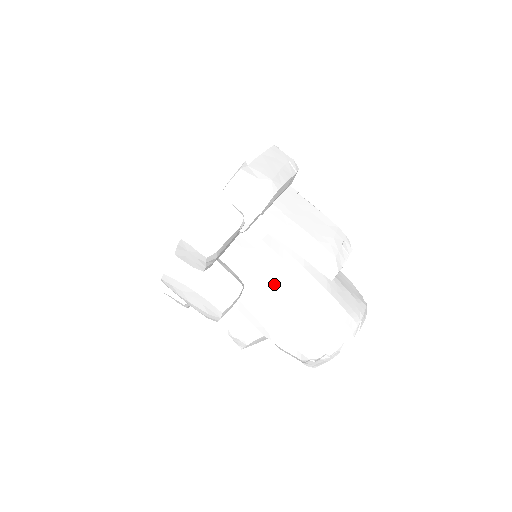
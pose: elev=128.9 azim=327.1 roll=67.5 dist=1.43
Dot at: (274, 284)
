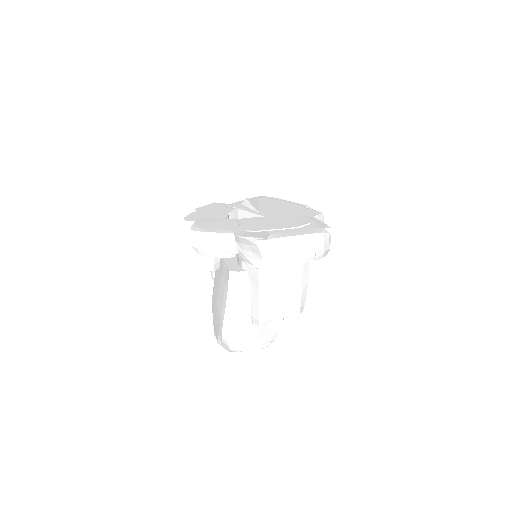
Dot at: (224, 291)
